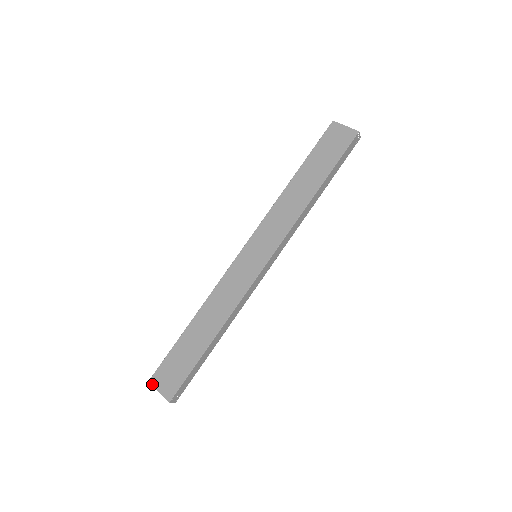
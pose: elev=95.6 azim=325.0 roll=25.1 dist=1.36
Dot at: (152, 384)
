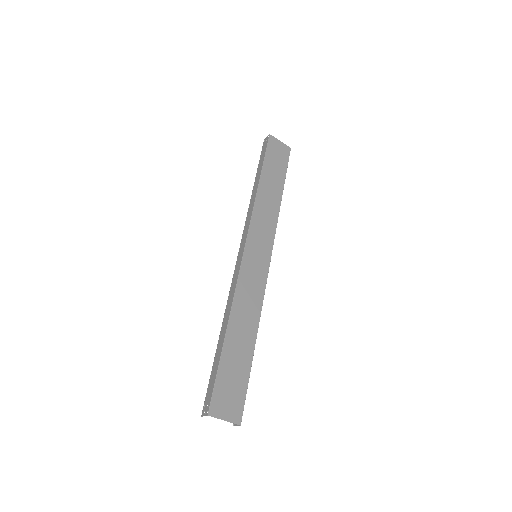
Dot at: (214, 416)
